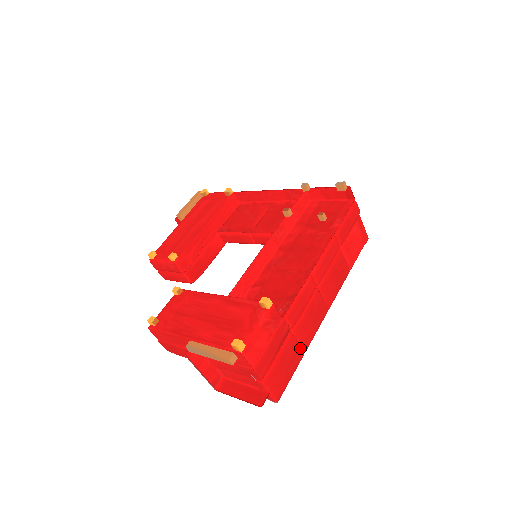
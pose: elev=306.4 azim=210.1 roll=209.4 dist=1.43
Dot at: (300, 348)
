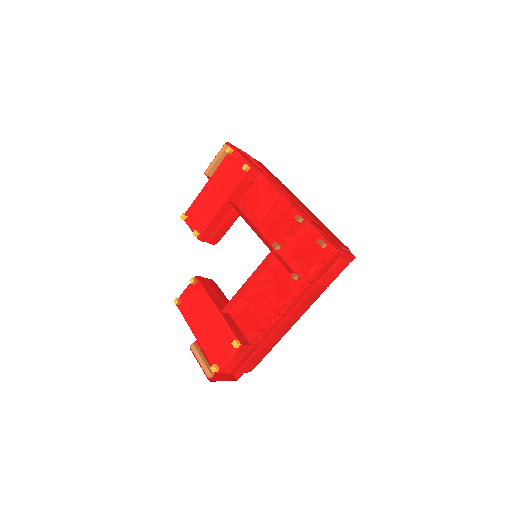
Dot at: (270, 347)
